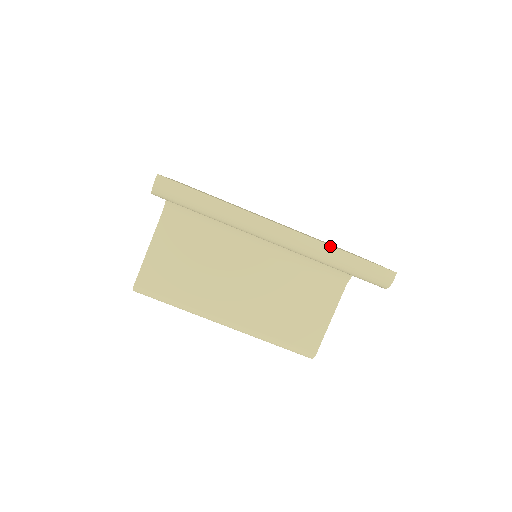
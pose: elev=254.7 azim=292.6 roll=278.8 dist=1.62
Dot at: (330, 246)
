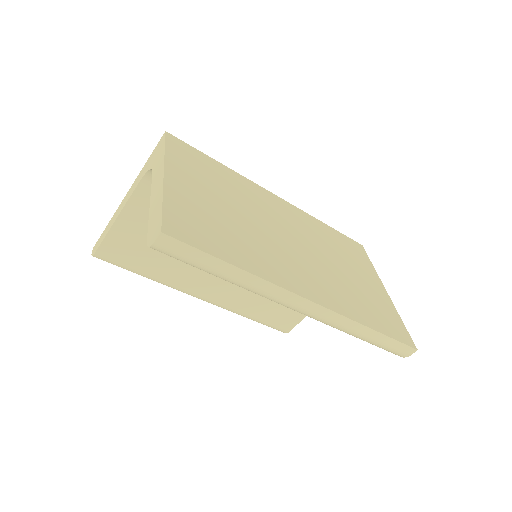
Dot at: (360, 324)
